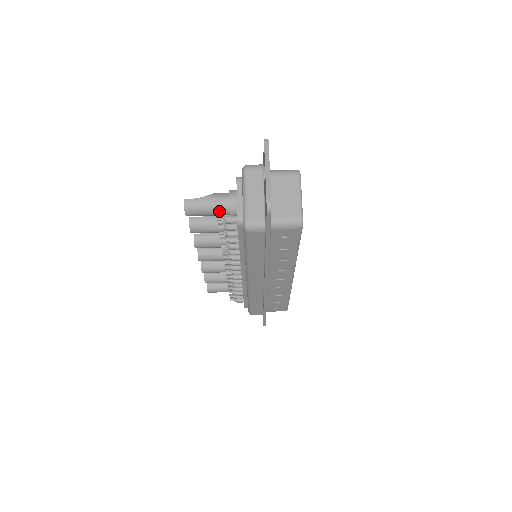
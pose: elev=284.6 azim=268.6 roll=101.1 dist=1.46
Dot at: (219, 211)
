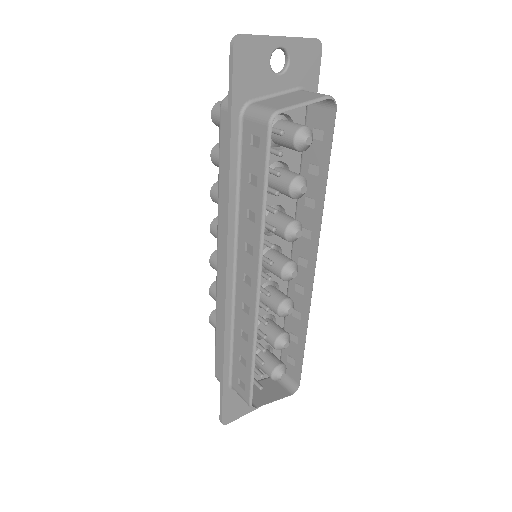
Dot at: occluded
